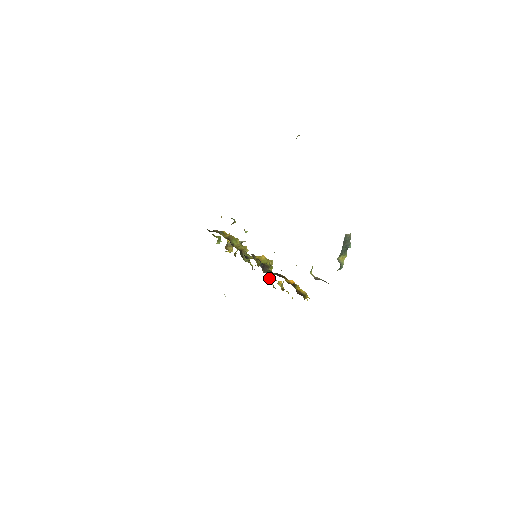
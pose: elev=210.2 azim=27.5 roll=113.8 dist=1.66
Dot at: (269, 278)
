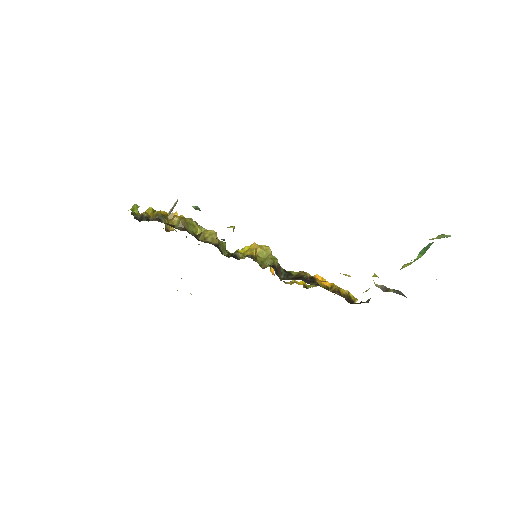
Dot at: occluded
